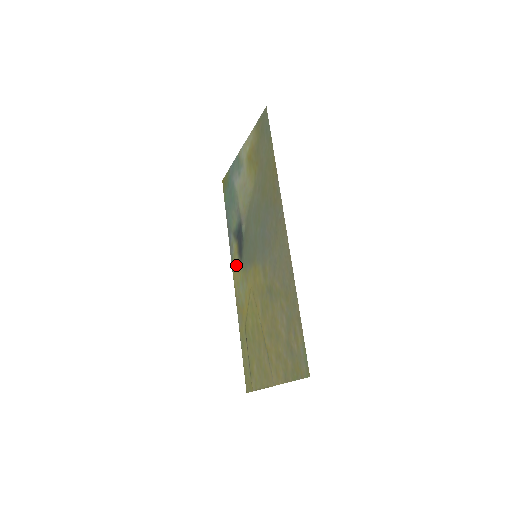
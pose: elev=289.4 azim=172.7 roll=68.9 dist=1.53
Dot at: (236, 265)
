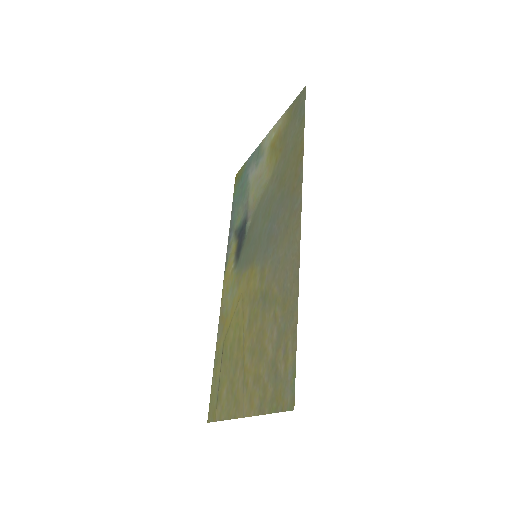
Dot at: (230, 267)
